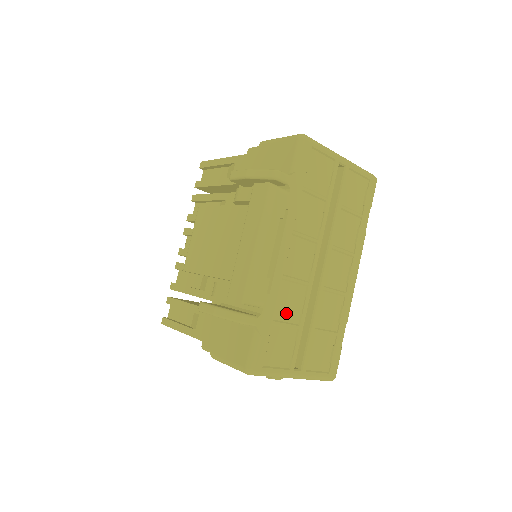
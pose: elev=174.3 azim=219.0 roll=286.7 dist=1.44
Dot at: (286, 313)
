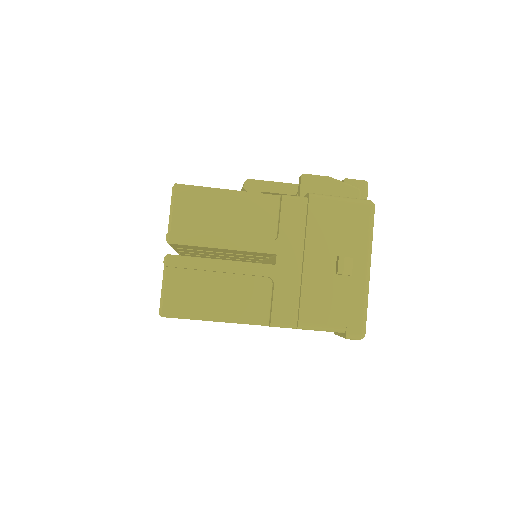
Dot at: occluded
